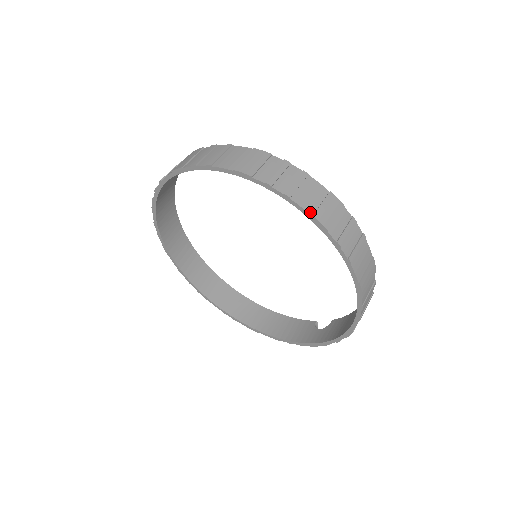
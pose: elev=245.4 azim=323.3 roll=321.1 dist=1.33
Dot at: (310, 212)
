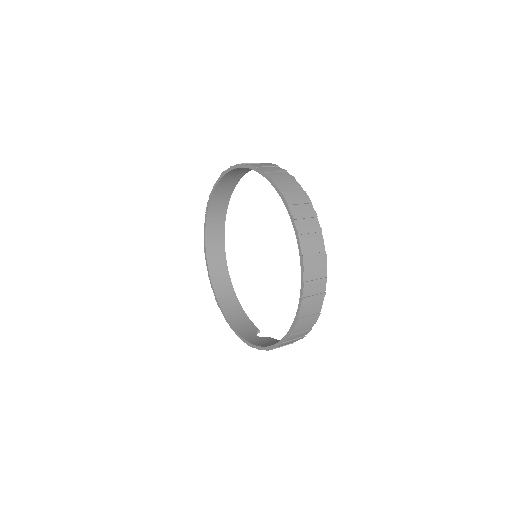
Dot at: (303, 252)
